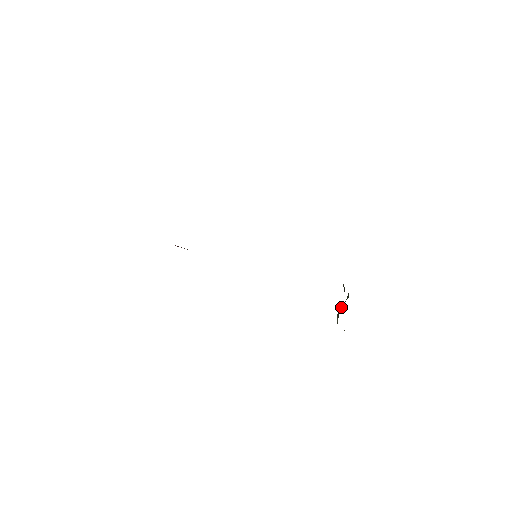
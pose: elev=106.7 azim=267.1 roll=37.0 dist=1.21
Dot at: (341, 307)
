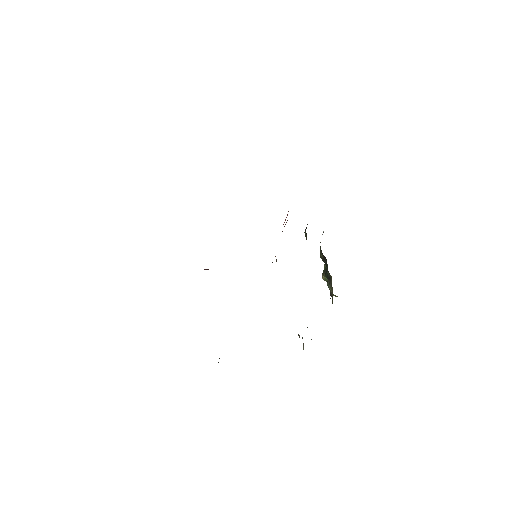
Dot at: (323, 277)
